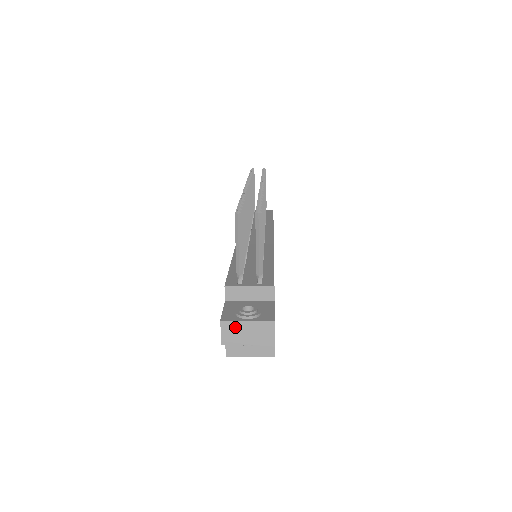
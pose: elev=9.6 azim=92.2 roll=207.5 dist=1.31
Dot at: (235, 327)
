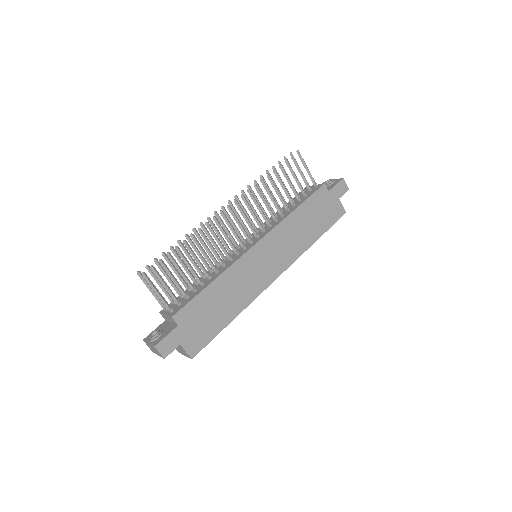
Dot at: (148, 345)
